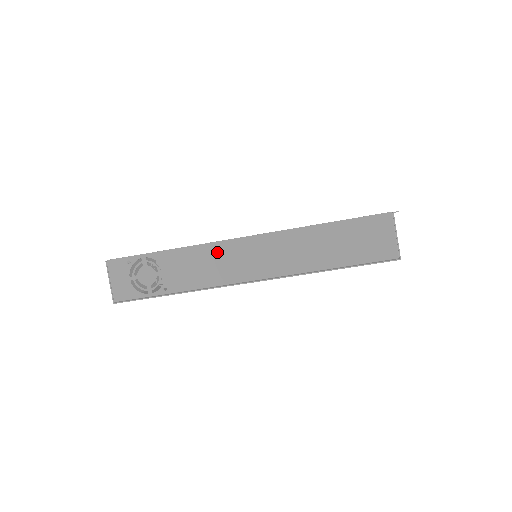
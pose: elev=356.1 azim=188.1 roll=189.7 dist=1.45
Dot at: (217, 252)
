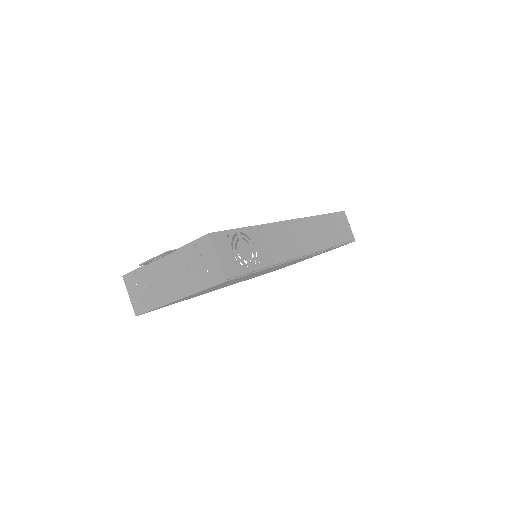
Dot at: (283, 230)
